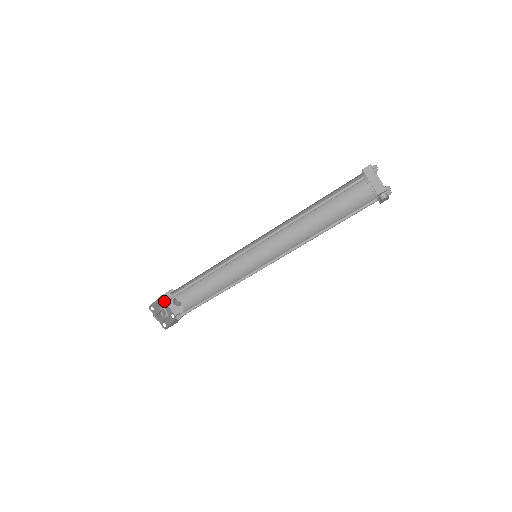
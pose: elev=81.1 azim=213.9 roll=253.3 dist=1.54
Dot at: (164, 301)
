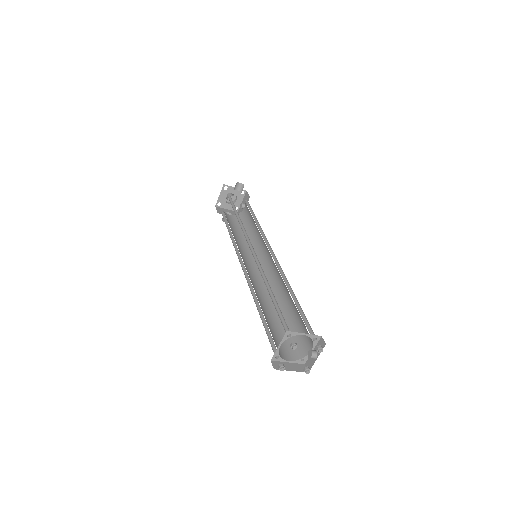
Dot at: (229, 186)
